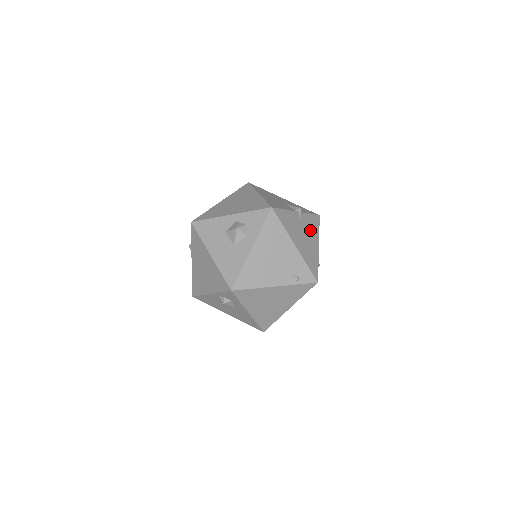
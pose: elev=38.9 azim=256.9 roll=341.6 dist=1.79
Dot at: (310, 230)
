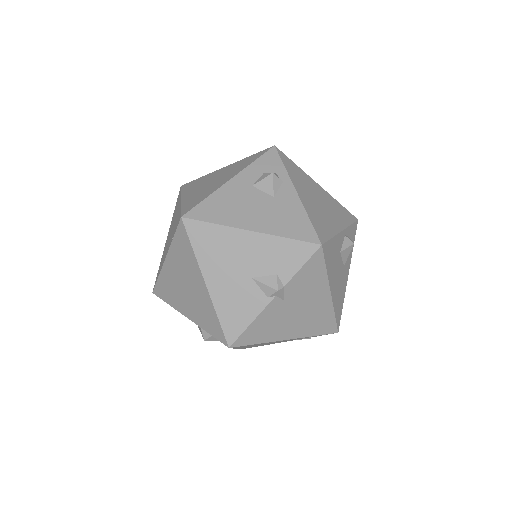
Dot at: (307, 292)
